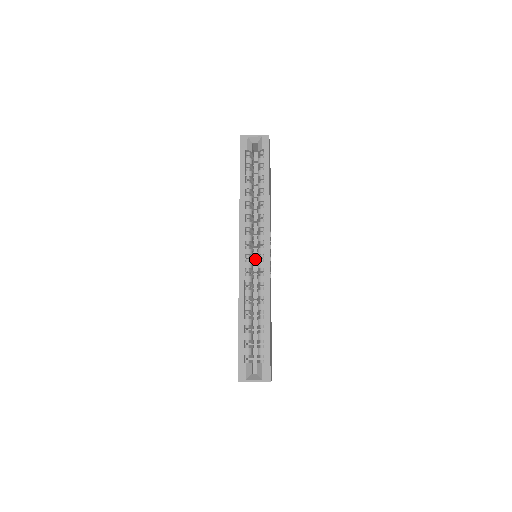
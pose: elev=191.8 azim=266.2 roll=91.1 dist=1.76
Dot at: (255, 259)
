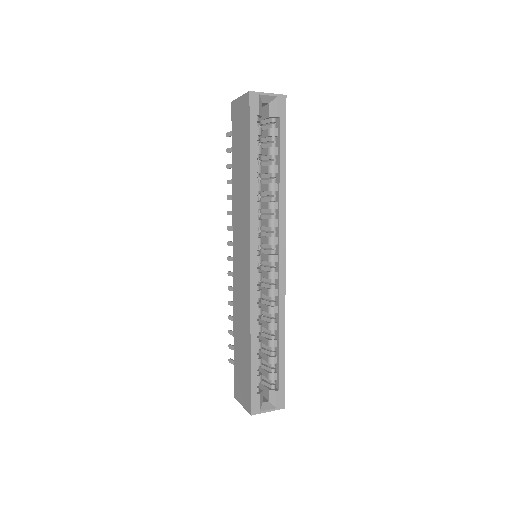
Dot at: occluded
